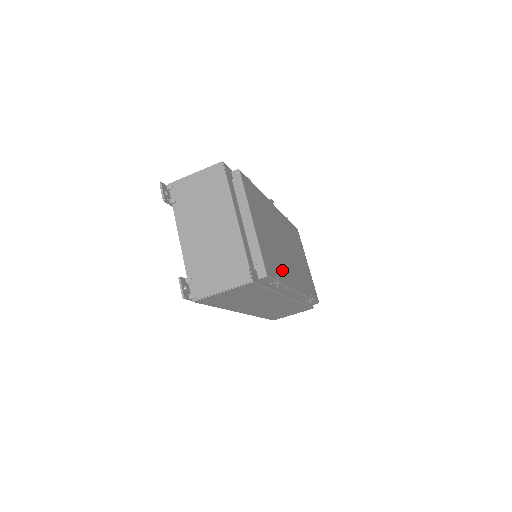
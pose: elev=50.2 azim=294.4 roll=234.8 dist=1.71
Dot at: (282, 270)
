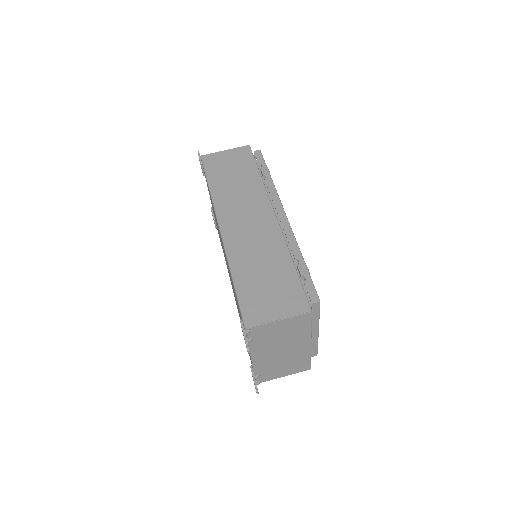
Dot at: occluded
